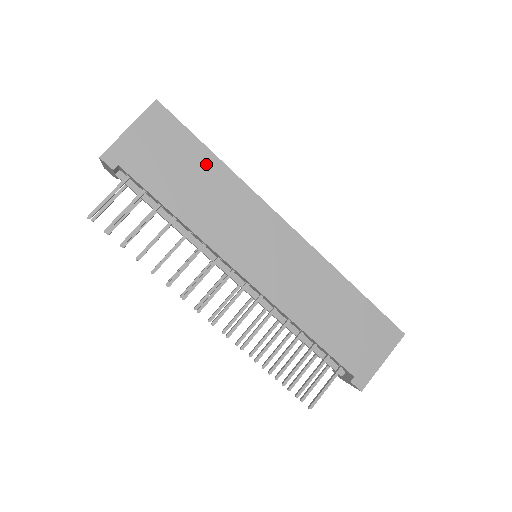
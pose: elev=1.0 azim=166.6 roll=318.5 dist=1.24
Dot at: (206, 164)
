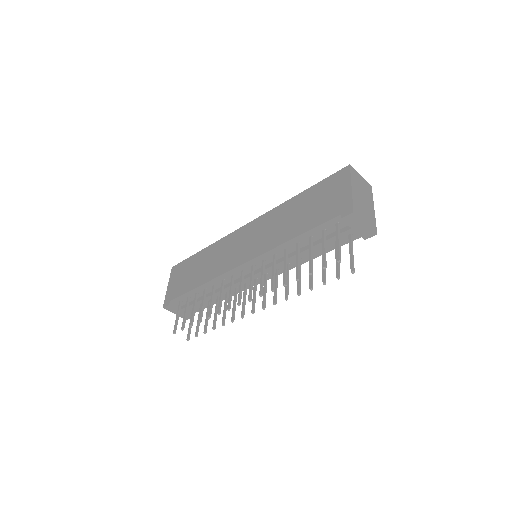
Dot at: (200, 257)
